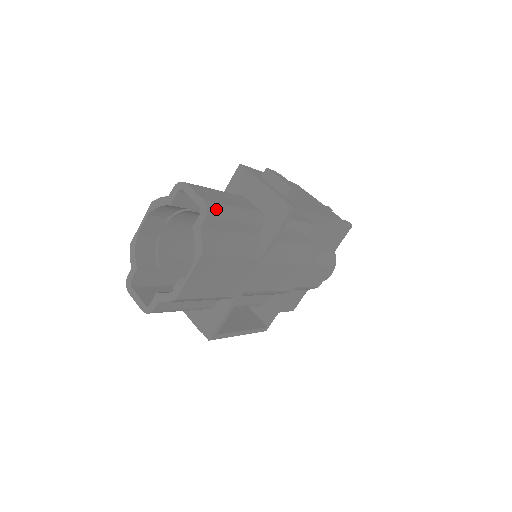
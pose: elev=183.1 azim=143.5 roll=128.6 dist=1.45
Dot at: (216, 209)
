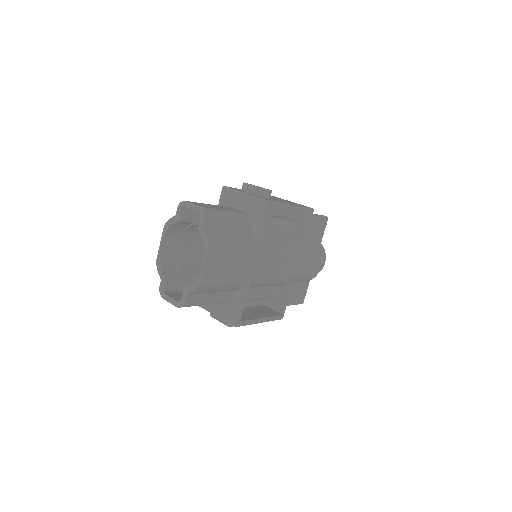
Dot at: (211, 212)
